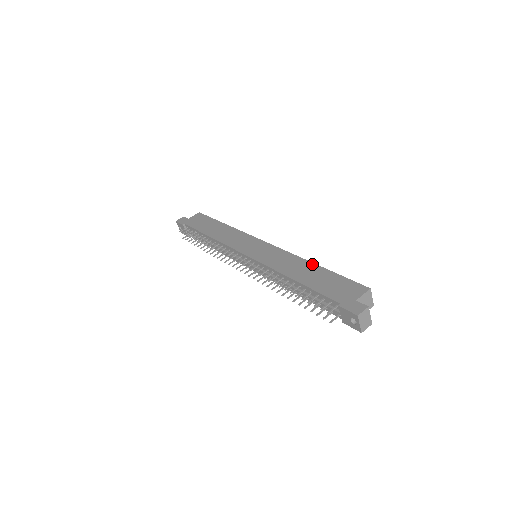
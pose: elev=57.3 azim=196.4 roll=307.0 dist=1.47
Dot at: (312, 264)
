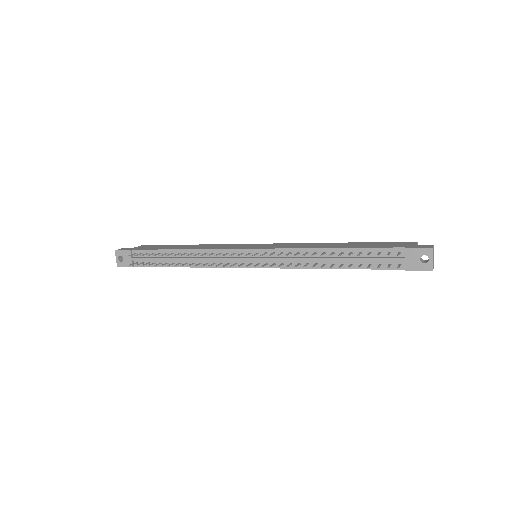
Dot at: occluded
